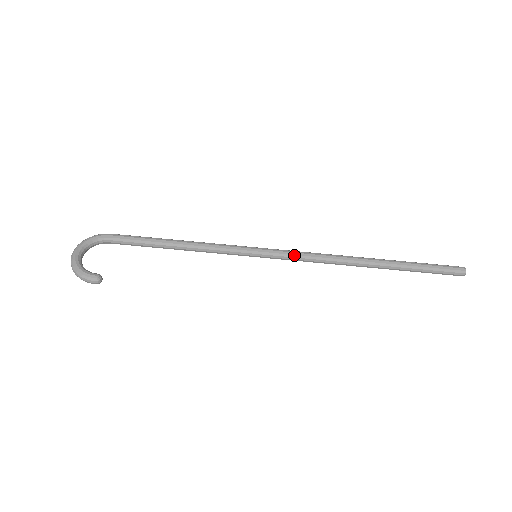
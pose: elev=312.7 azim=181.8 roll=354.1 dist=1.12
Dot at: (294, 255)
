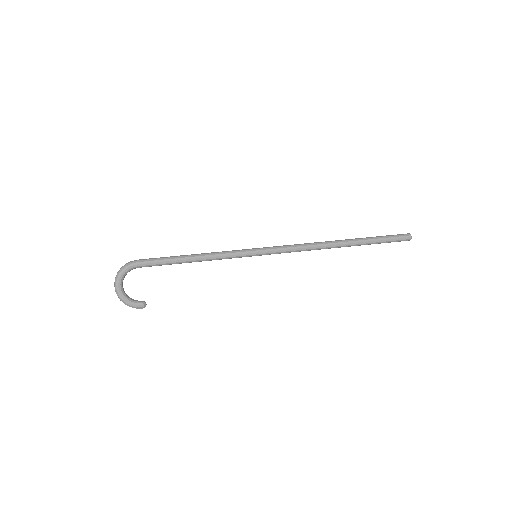
Dot at: (285, 252)
